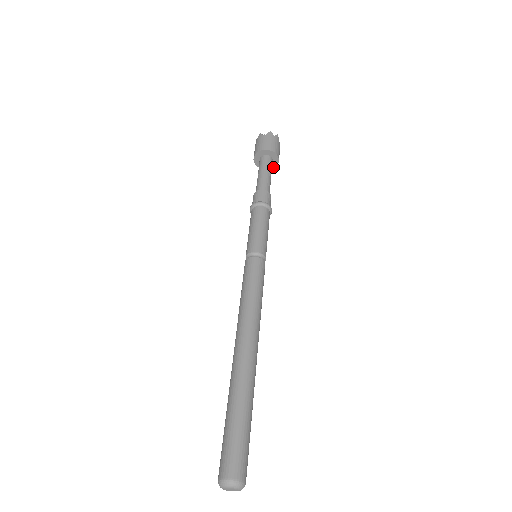
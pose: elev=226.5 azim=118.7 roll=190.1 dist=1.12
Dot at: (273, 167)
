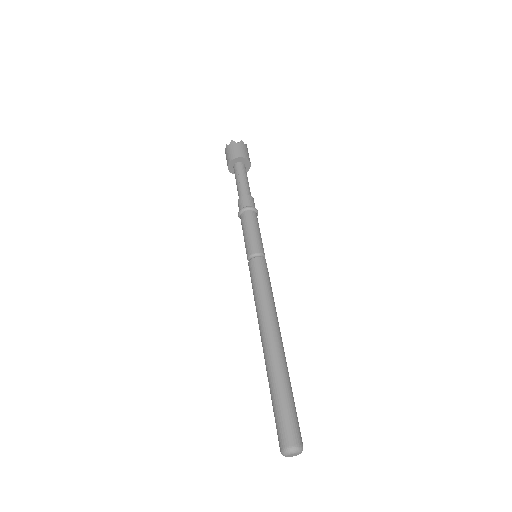
Dot at: occluded
